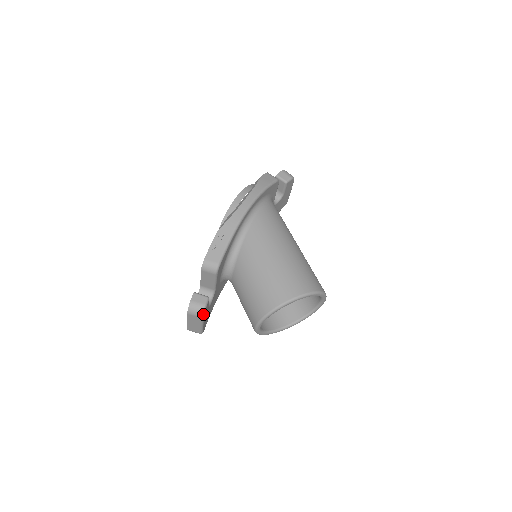
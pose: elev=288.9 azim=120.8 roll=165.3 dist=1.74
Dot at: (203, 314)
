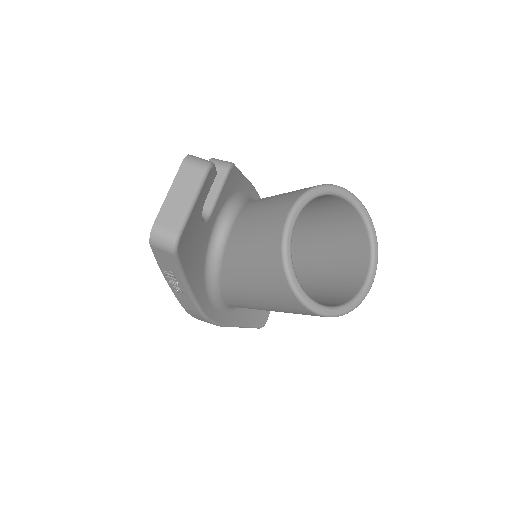
Dot at: (209, 166)
